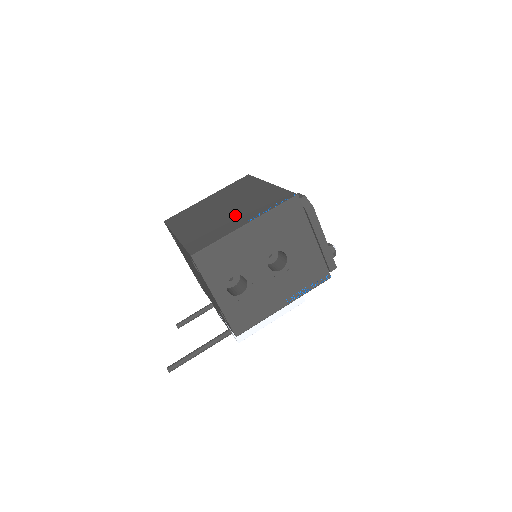
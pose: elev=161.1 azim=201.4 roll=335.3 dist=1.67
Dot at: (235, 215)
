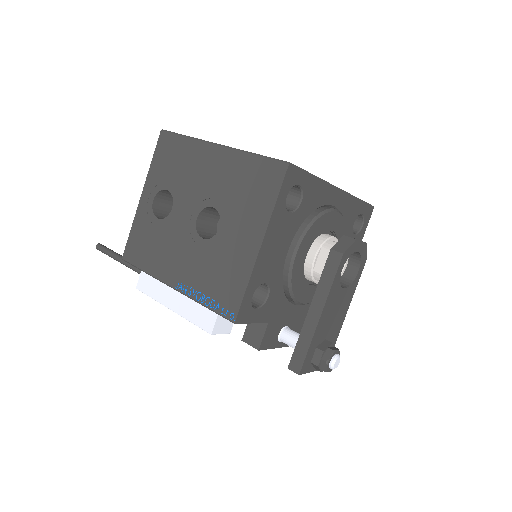
Dot at: occluded
